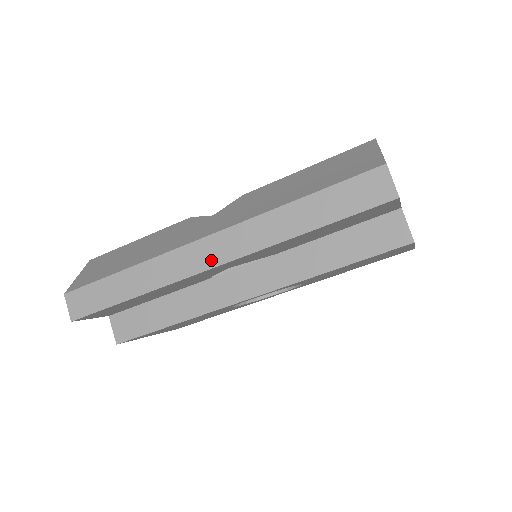
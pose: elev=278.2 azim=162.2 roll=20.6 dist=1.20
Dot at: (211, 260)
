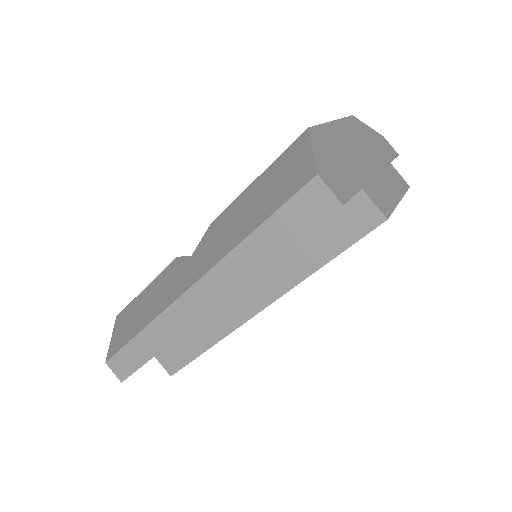
Dot at: (202, 308)
